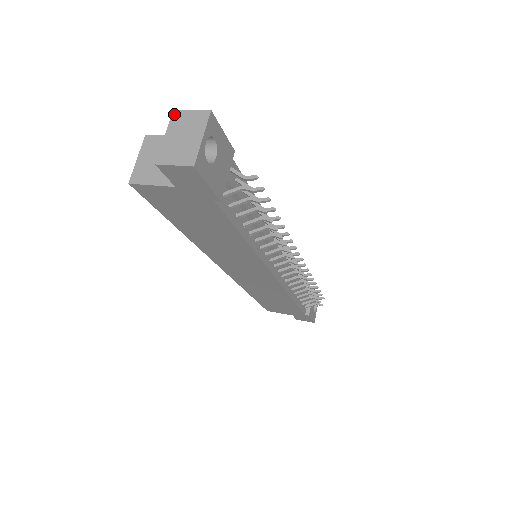
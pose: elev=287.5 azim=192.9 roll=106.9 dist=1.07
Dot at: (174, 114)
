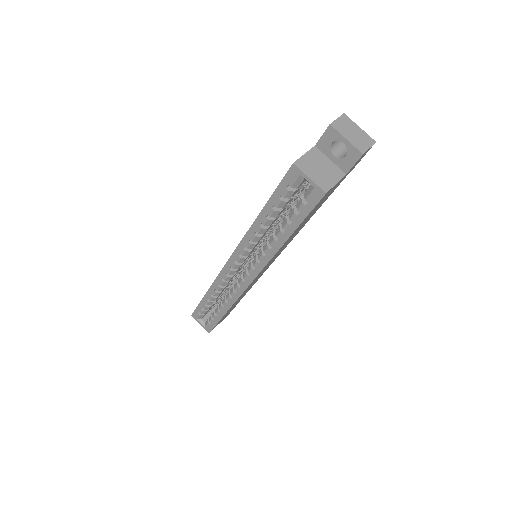
Dot at: (333, 126)
